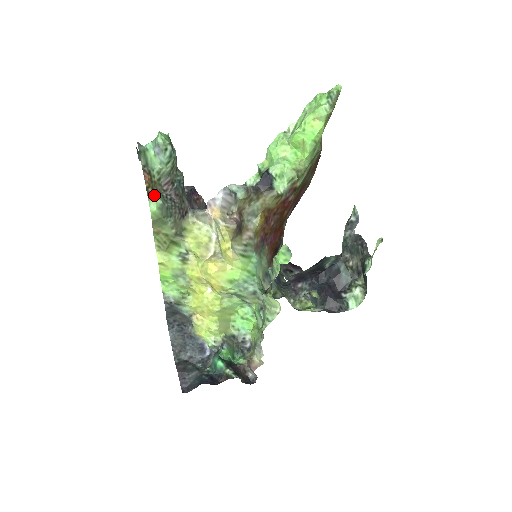
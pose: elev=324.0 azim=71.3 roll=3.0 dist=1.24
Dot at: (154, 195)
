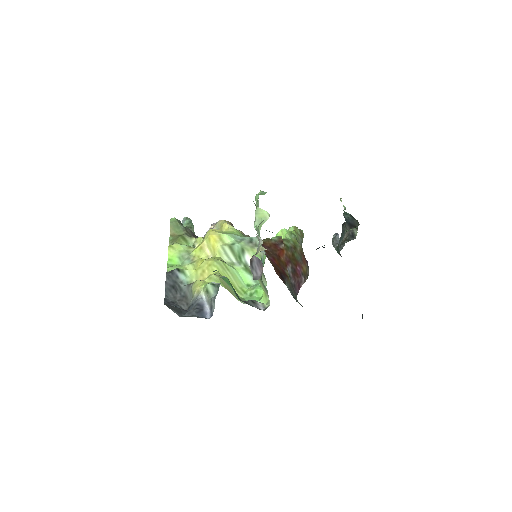
Dot at: occluded
